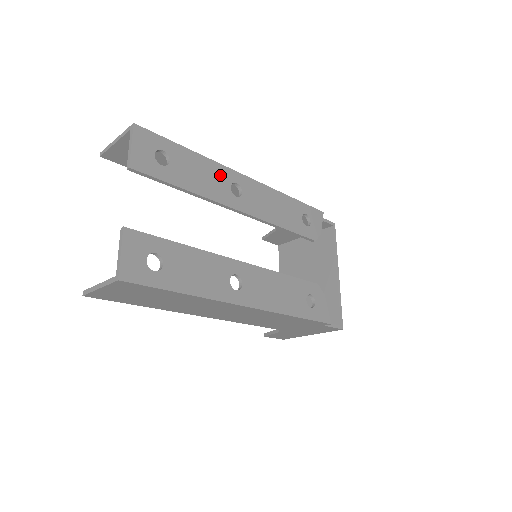
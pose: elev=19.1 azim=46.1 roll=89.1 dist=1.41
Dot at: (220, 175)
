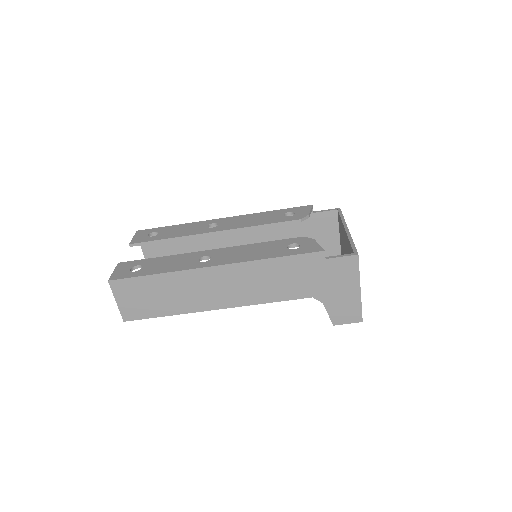
Dot at: (199, 225)
